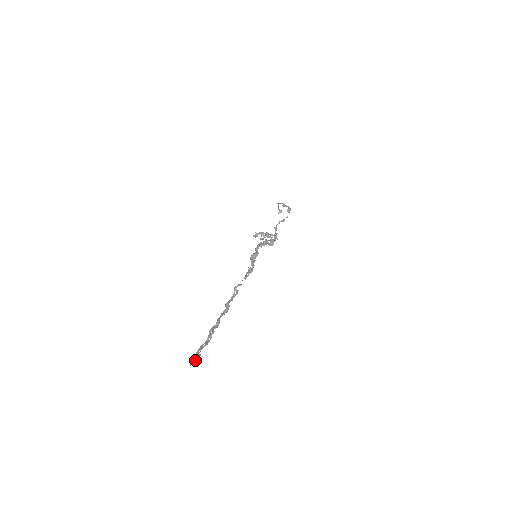
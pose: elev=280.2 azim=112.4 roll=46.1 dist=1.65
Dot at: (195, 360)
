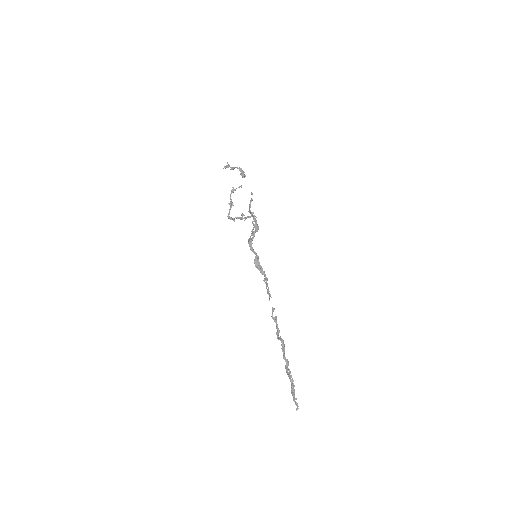
Dot at: (297, 406)
